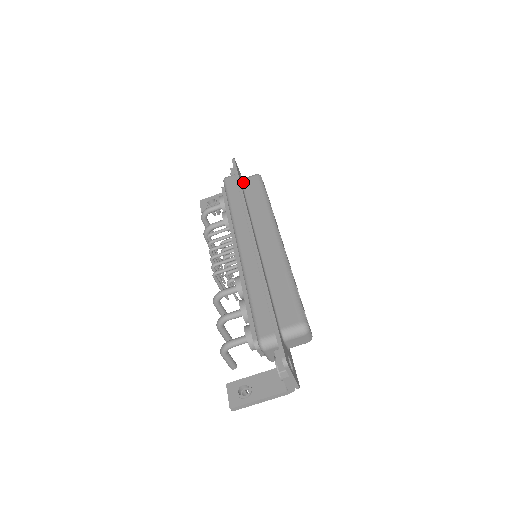
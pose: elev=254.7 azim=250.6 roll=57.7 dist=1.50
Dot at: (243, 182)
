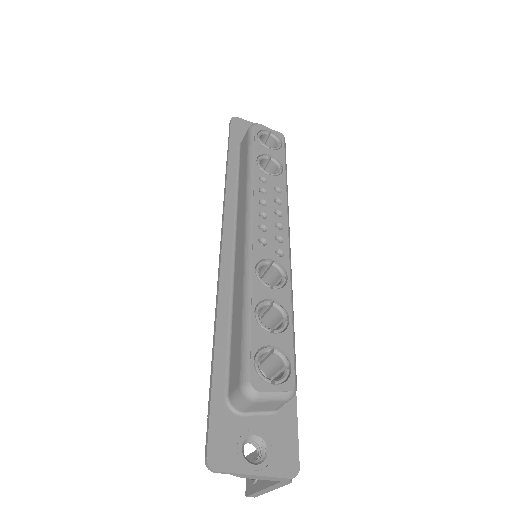
Dot at: (240, 148)
